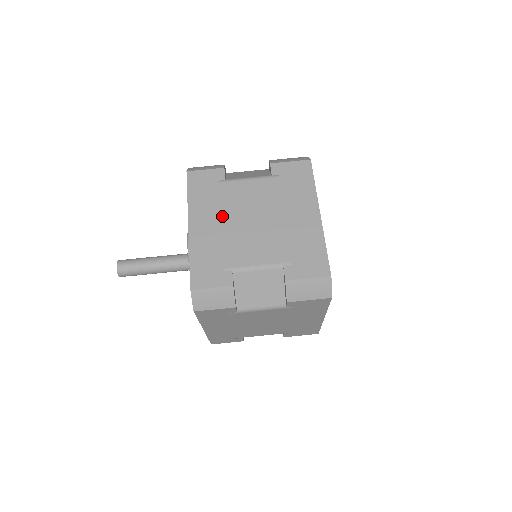
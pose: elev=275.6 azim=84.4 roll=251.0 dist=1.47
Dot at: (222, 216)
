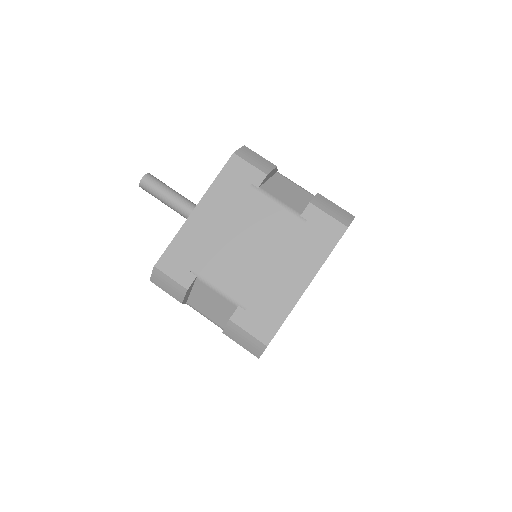
Dot at: (228, 221)
